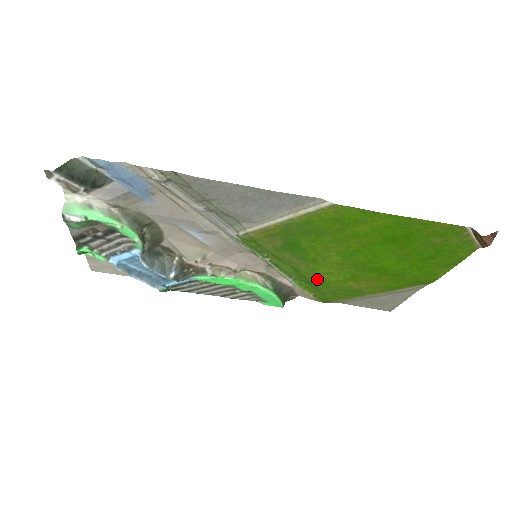
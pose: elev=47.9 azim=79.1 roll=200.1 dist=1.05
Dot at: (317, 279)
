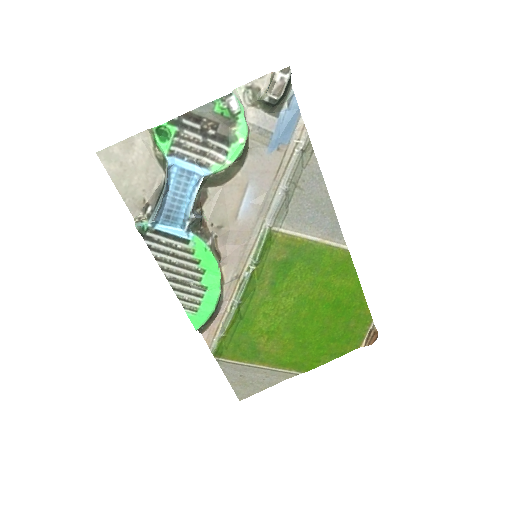
Dot at: (251, 317)
